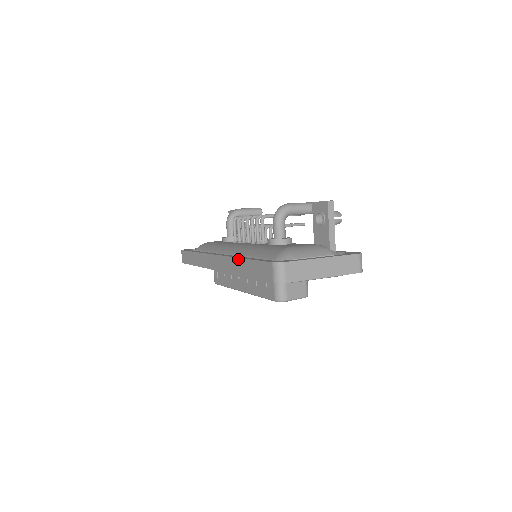
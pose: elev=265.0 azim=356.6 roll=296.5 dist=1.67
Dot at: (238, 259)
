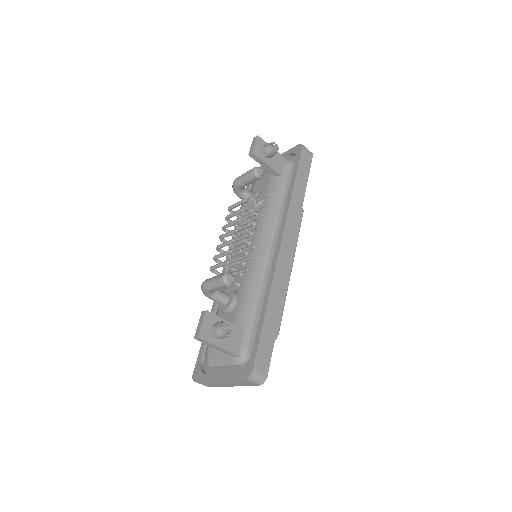
Dot at: (211, 312)
